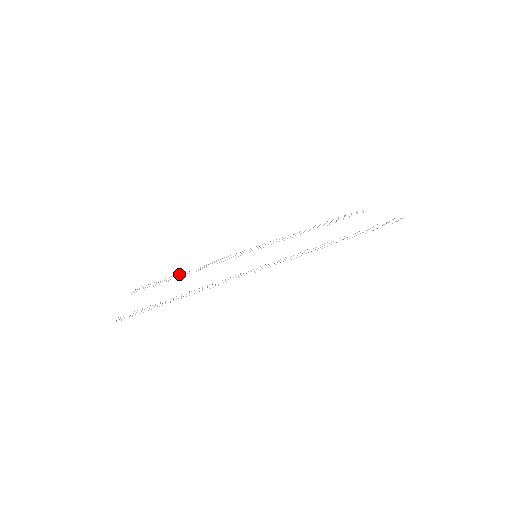
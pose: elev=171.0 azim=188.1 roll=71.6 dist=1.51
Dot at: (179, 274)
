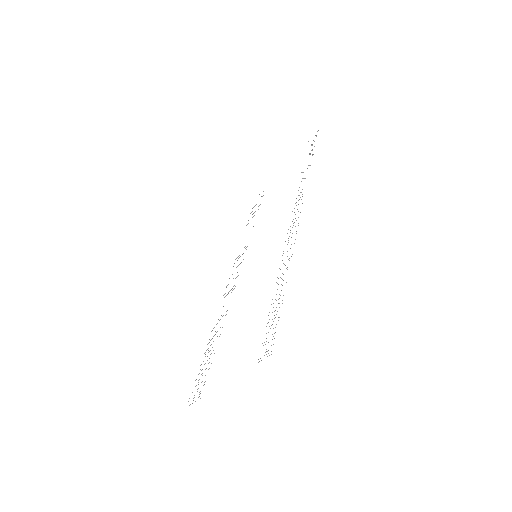
Dot at: occluded
